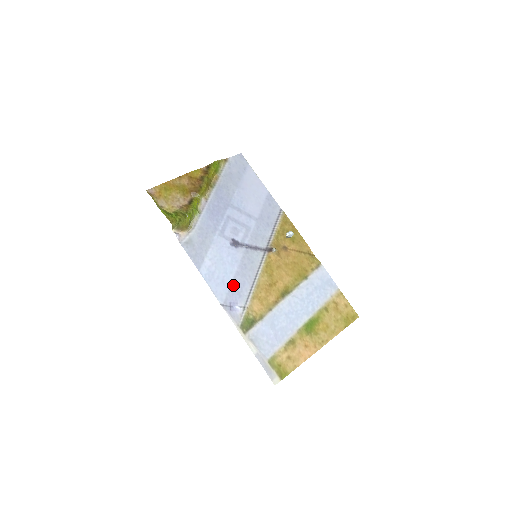
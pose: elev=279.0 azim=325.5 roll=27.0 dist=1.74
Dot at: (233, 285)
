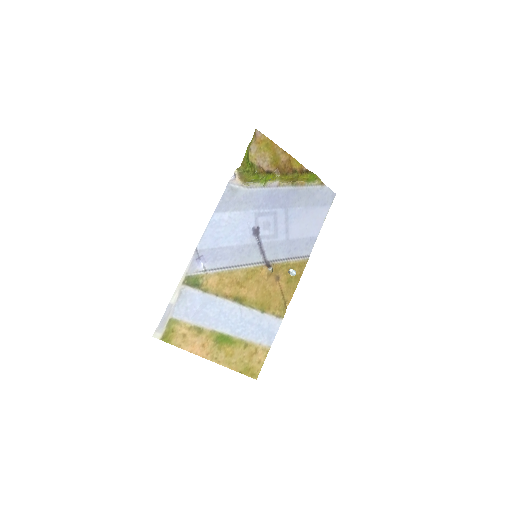
Dot at: (219, 250)
